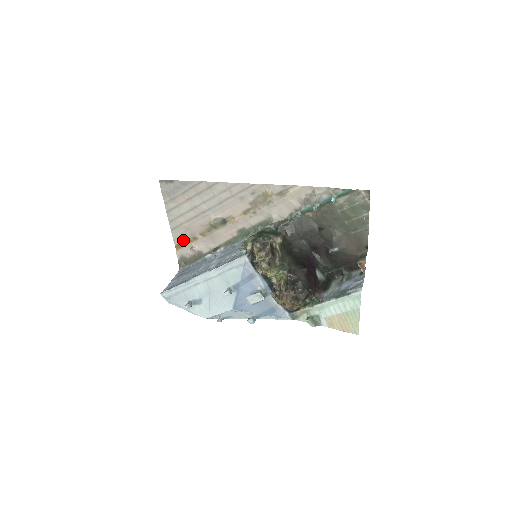
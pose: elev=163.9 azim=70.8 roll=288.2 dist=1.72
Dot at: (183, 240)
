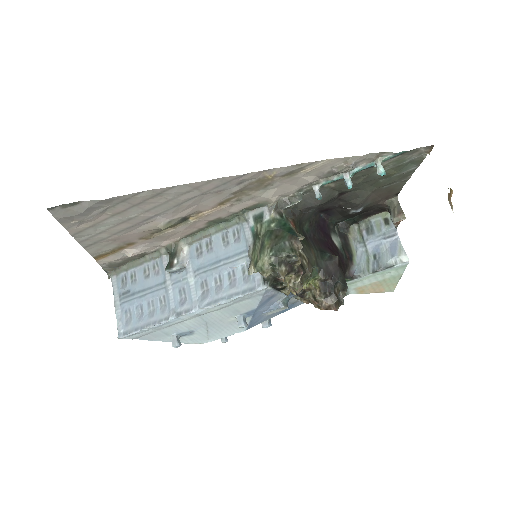
Dot at: (108, 250)
